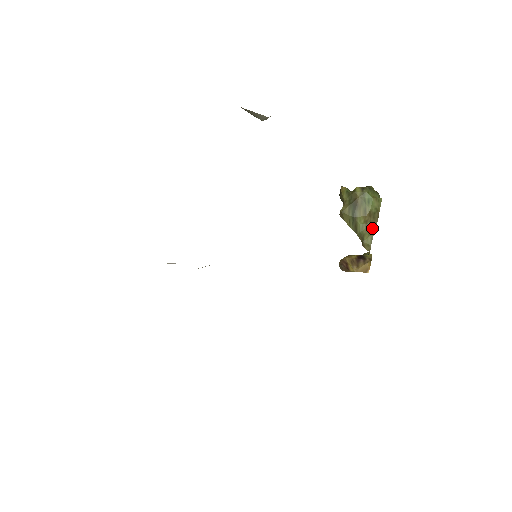
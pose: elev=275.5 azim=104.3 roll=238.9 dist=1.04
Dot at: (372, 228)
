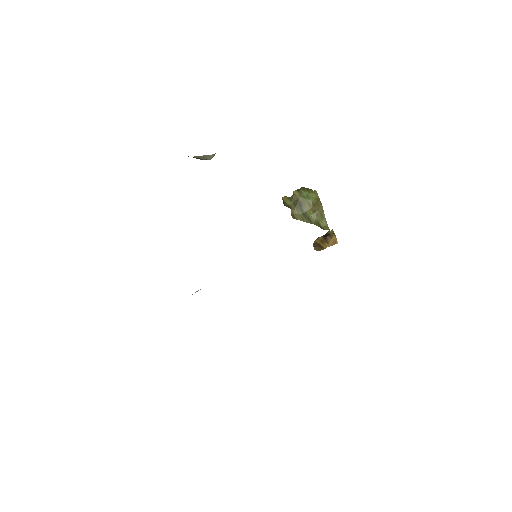
Dot at: (321, 213)
